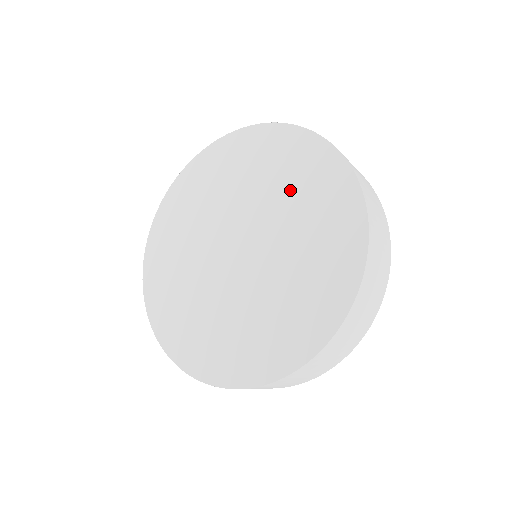
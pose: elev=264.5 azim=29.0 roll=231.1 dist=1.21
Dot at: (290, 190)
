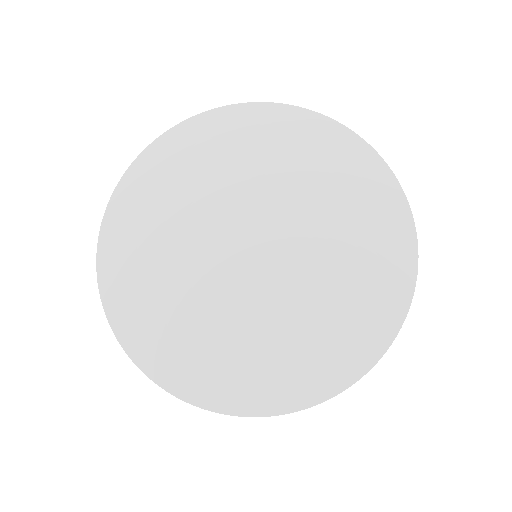
Dot at: (327, 196)
